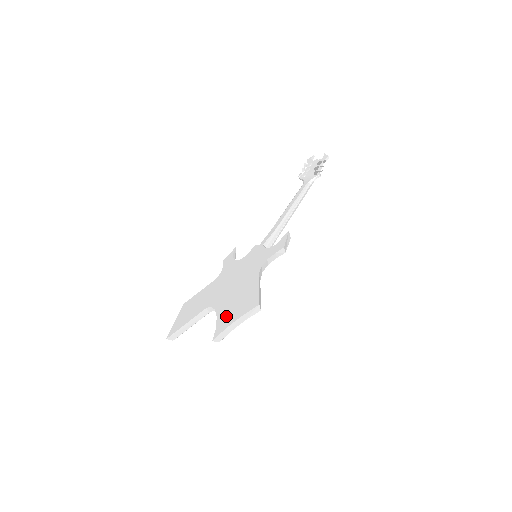
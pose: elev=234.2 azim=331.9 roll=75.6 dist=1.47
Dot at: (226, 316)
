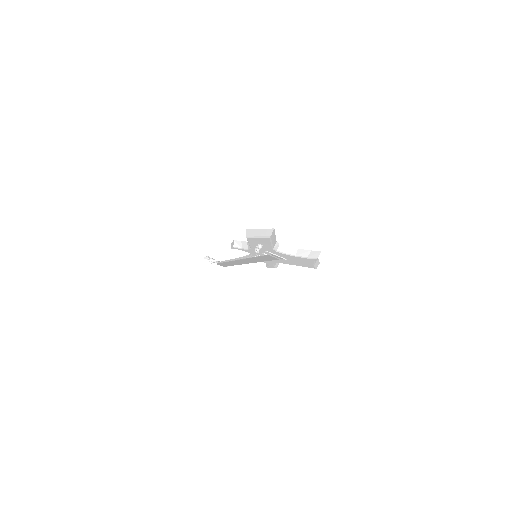
Dot at: occluded
